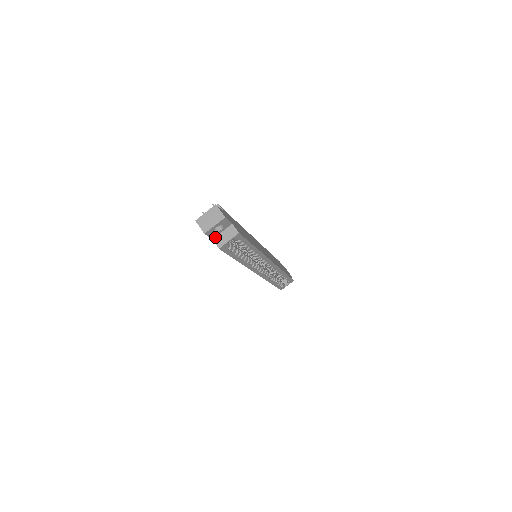
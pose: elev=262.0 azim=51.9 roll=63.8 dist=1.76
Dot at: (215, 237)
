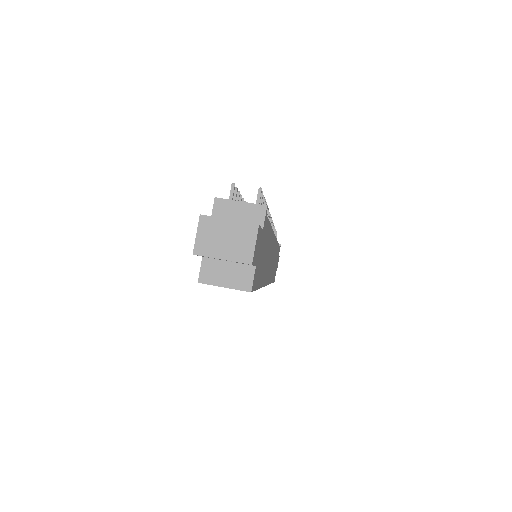
Dot at: (210, 258)
